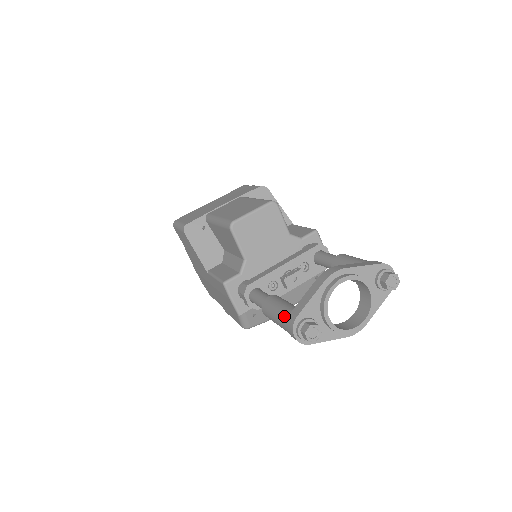
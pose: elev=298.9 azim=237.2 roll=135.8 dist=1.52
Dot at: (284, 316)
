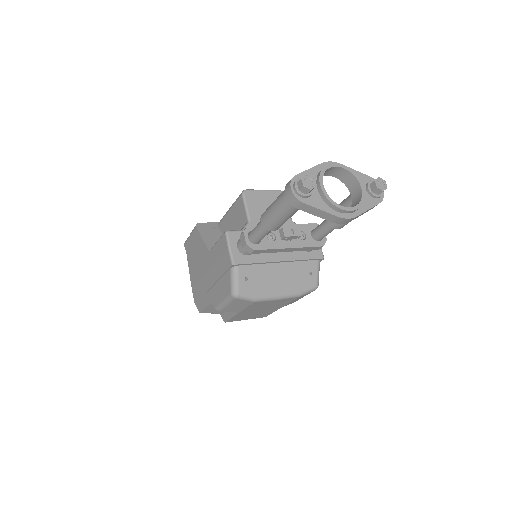
Dot at: (283, 191)
